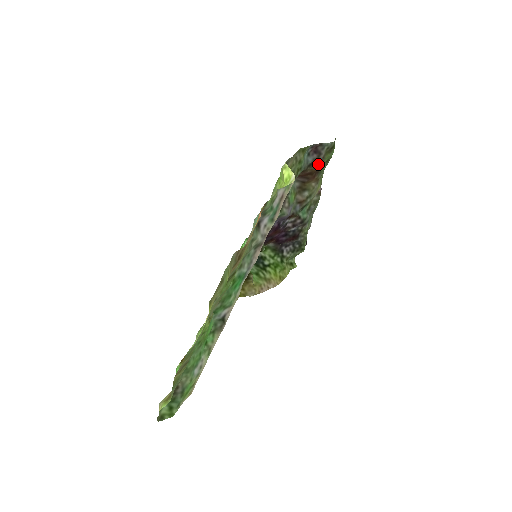
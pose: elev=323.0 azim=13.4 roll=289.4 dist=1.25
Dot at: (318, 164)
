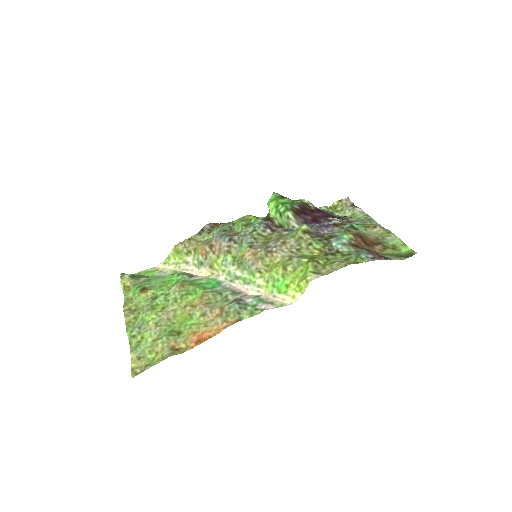
Dot at: (377, 251)
